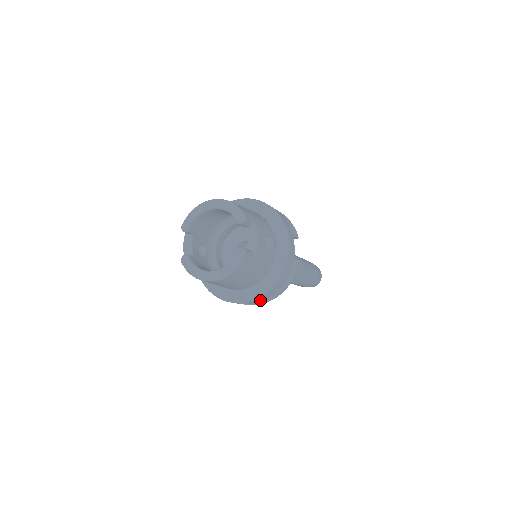
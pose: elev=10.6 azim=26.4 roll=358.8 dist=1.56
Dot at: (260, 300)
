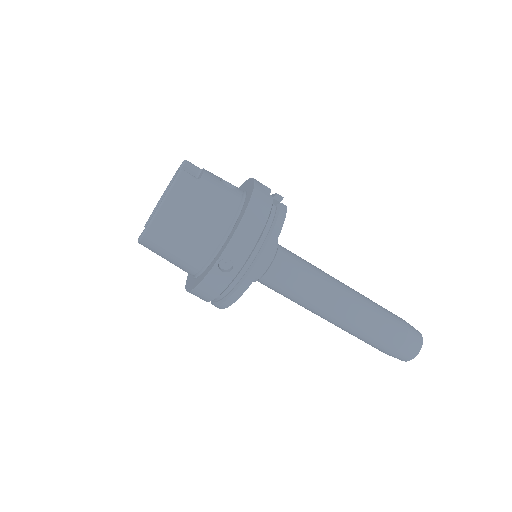
Dot at: (243, 251)
